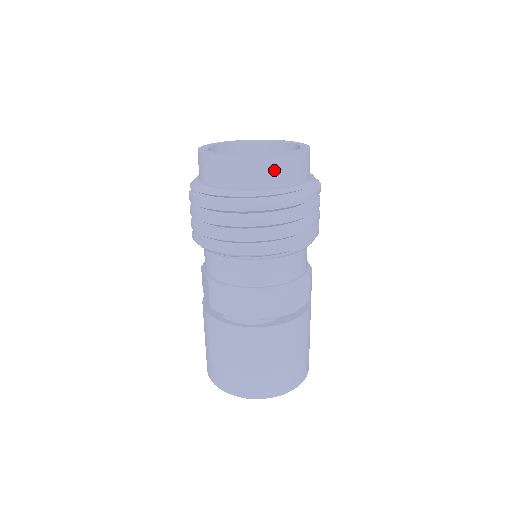
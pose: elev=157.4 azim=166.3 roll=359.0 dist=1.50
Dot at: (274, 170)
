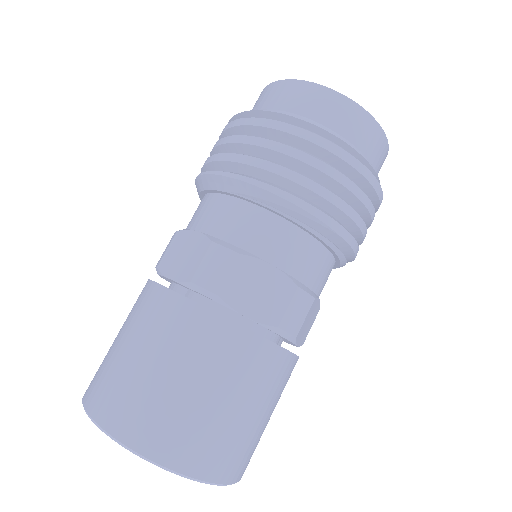
Dot at: (376, 144)
